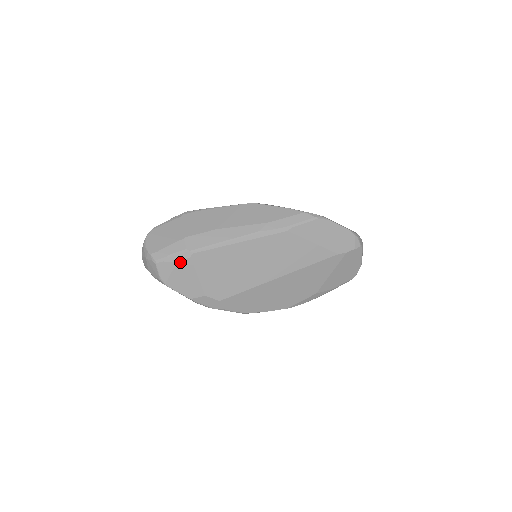
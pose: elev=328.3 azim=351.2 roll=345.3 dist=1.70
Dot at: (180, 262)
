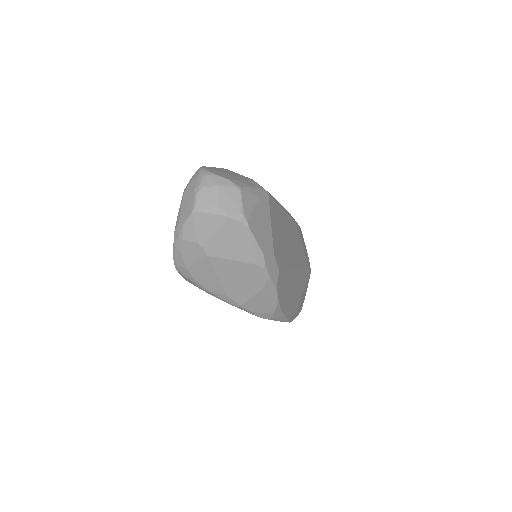
Dot at: (261, 199)
